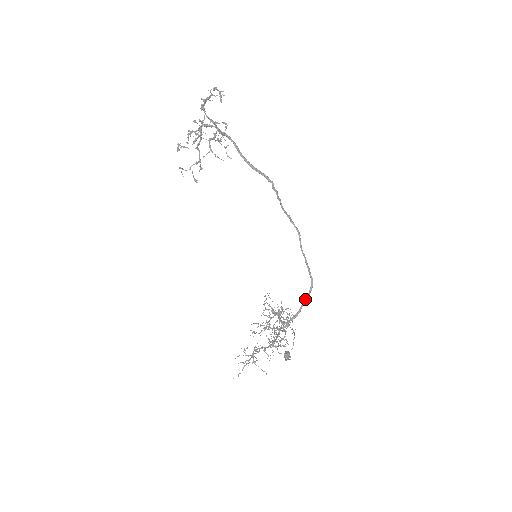
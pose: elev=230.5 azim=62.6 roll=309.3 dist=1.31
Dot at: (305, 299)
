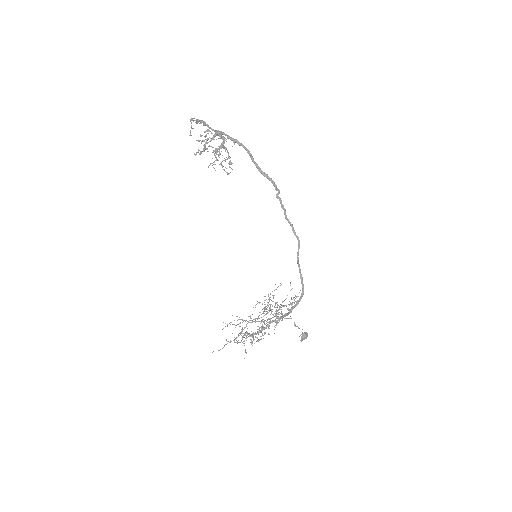
Dot at: occluded
